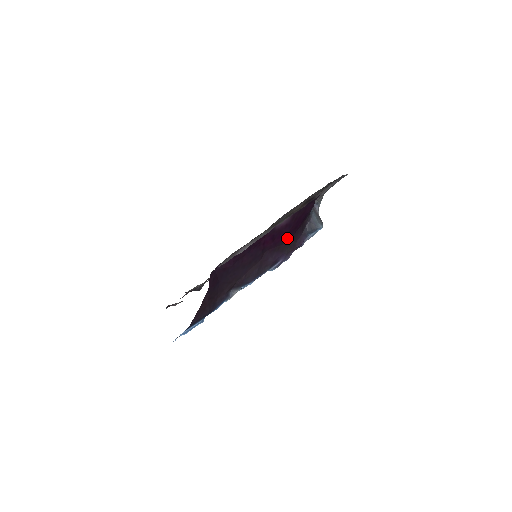
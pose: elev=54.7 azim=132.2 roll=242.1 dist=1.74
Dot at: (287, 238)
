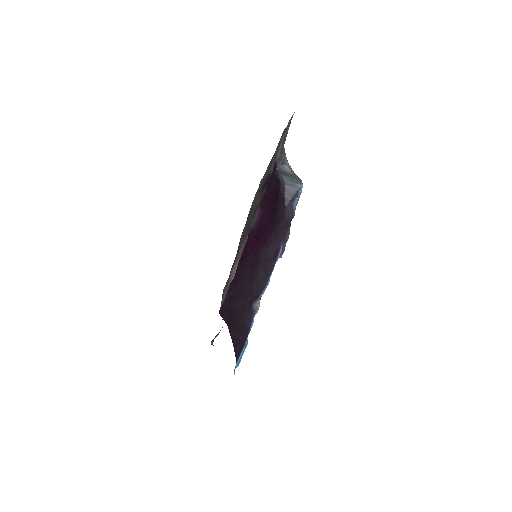
Dot at: (272, 225)
